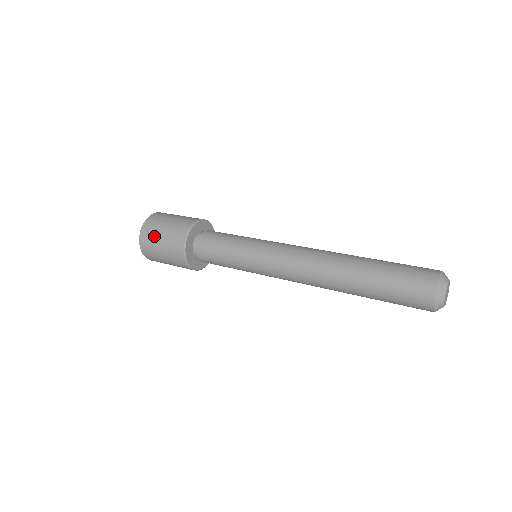
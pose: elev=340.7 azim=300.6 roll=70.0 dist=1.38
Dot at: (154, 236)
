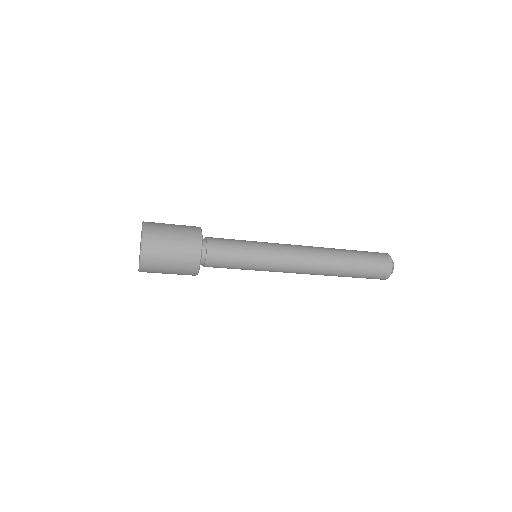
Dot at: (163, 229)
